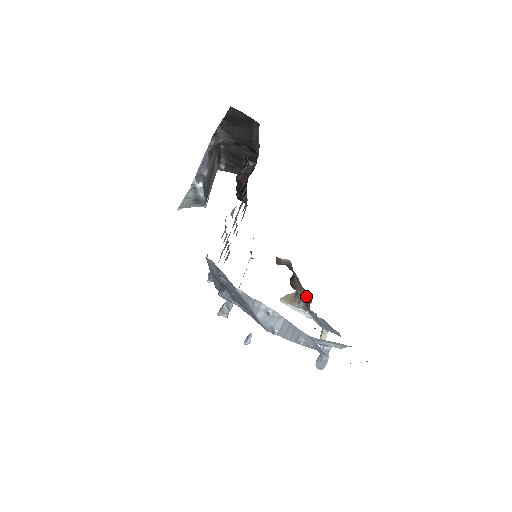
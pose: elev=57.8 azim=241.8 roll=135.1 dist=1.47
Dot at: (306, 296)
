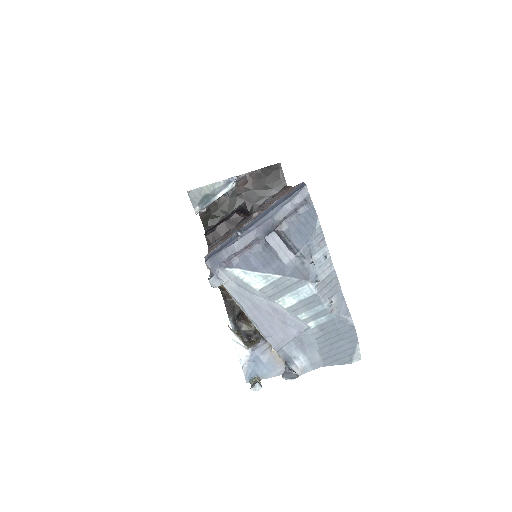
Dot at: (249, 335)
